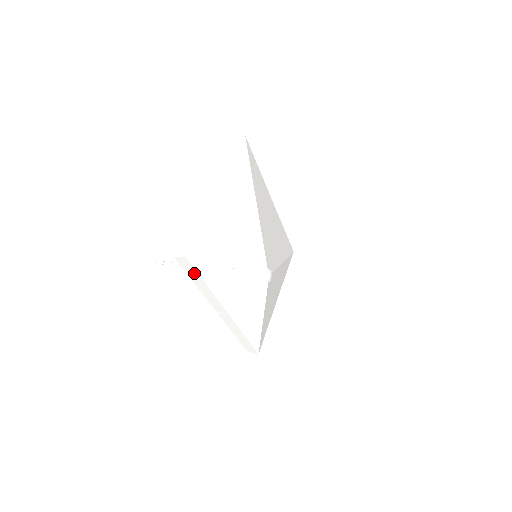
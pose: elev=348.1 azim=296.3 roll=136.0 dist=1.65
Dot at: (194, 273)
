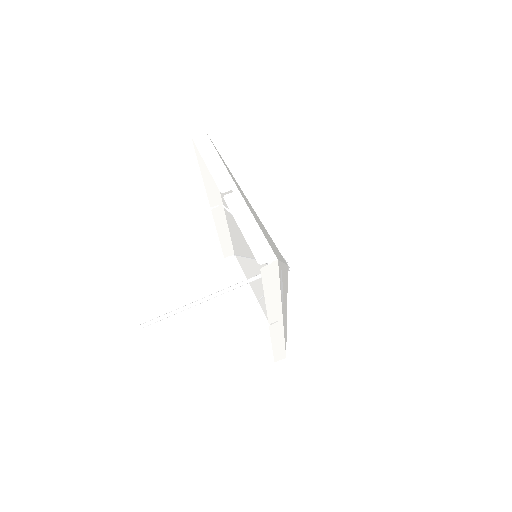
Dot at: (273, 280)
